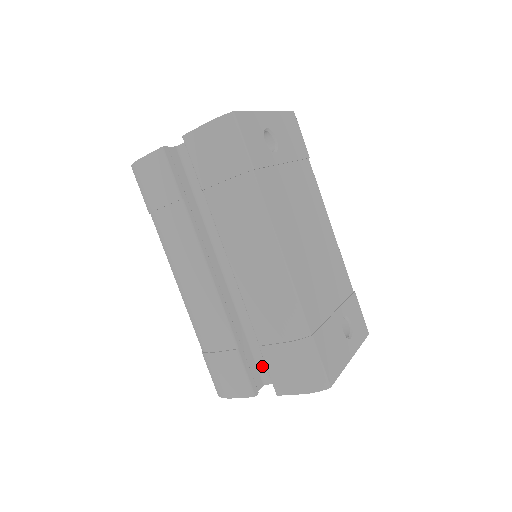
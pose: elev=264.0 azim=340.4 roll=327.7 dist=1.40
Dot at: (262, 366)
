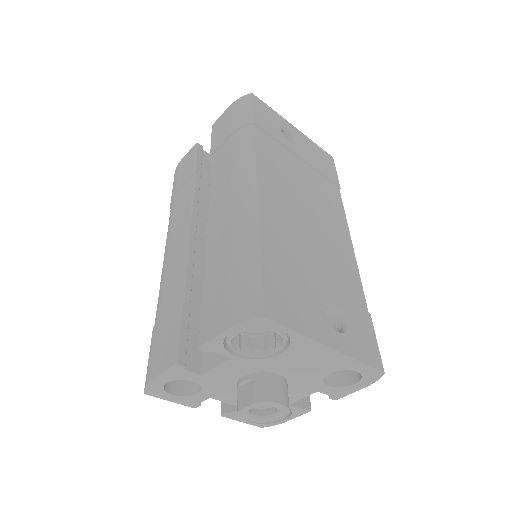
Dot at: occluded
